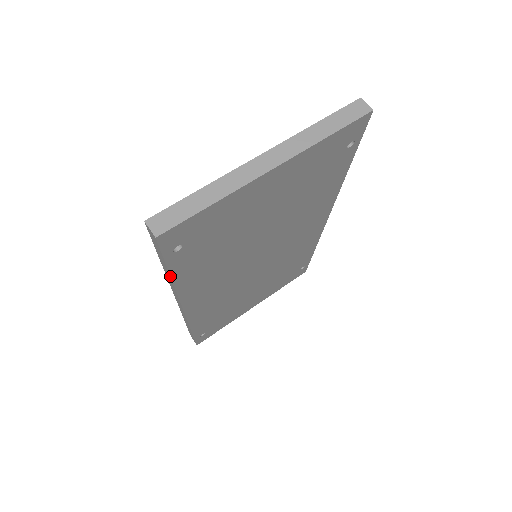
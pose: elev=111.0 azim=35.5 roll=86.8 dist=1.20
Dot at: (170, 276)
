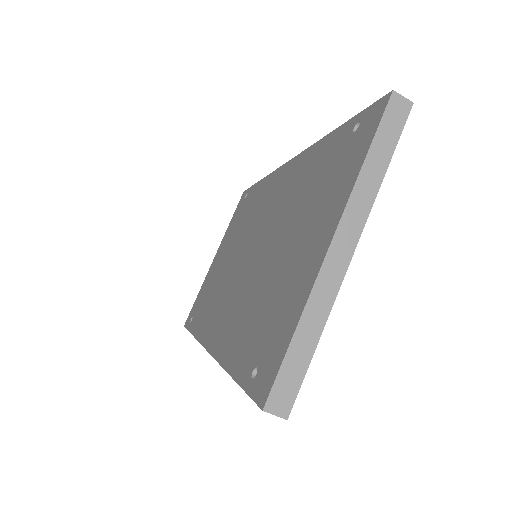
Dot at: occluded
